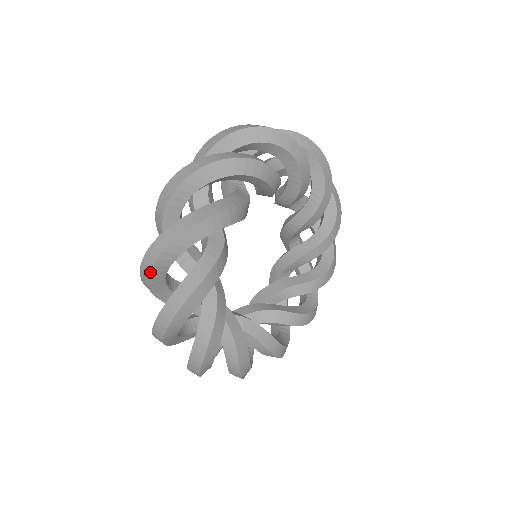
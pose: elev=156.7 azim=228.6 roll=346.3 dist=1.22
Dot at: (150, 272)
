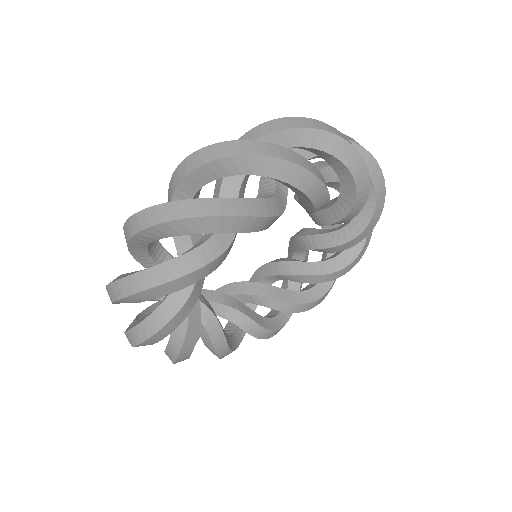
Dot at: occluded
